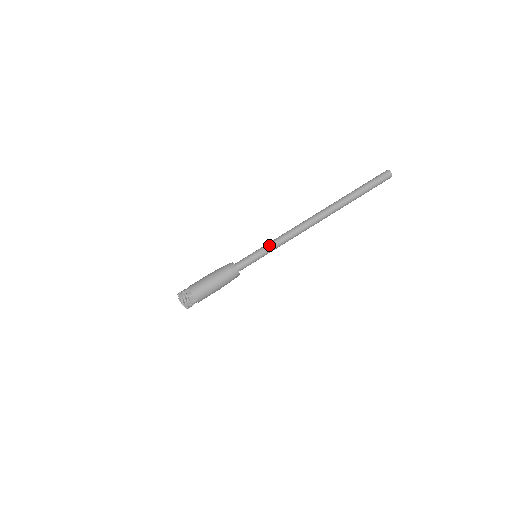
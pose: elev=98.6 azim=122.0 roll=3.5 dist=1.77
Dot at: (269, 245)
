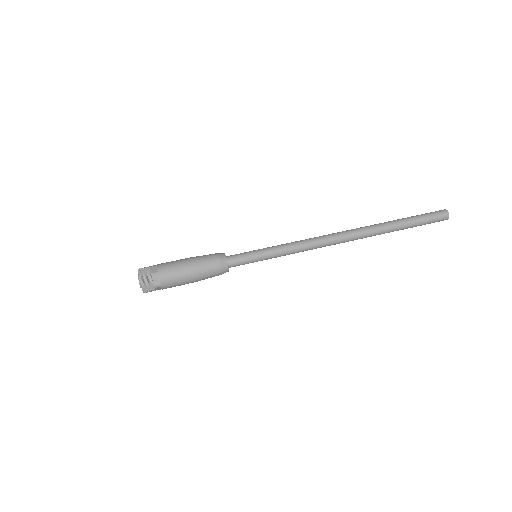
Dot at: (277, 247)
